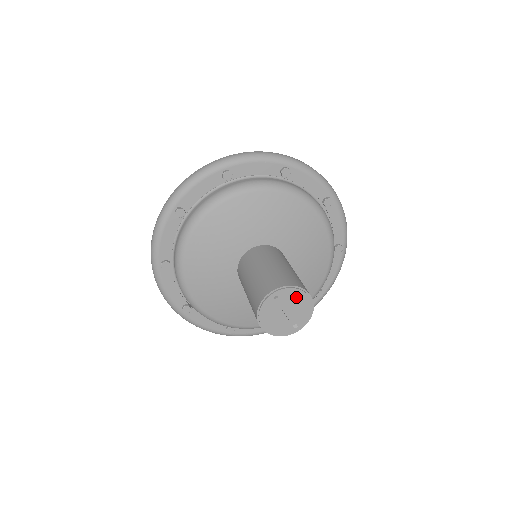
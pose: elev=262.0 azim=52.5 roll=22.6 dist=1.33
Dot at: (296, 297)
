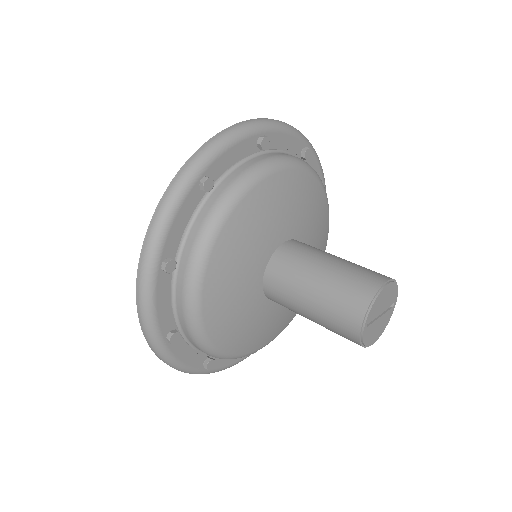
Dot at: (380, 300)
